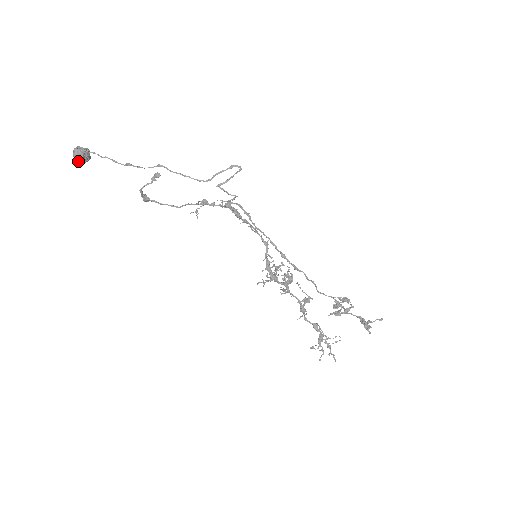
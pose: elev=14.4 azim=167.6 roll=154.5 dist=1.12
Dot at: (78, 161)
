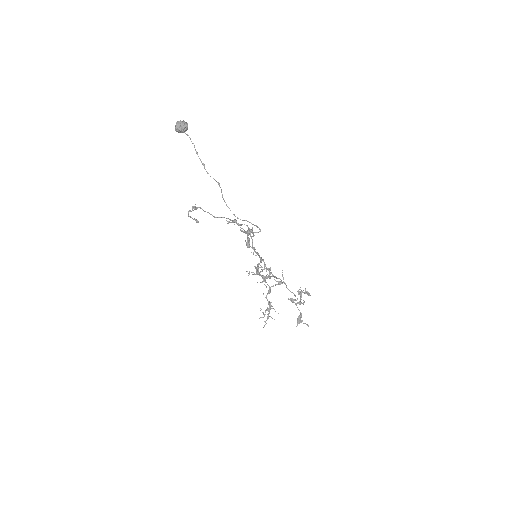
Dot at: occluded
